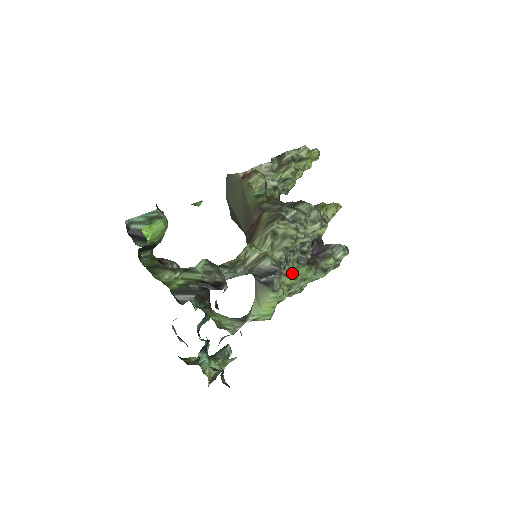
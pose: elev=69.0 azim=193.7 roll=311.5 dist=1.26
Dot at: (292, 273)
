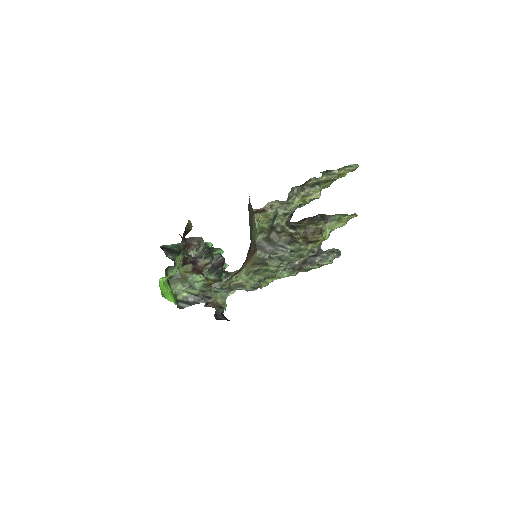
Dot at: (274, 277)
